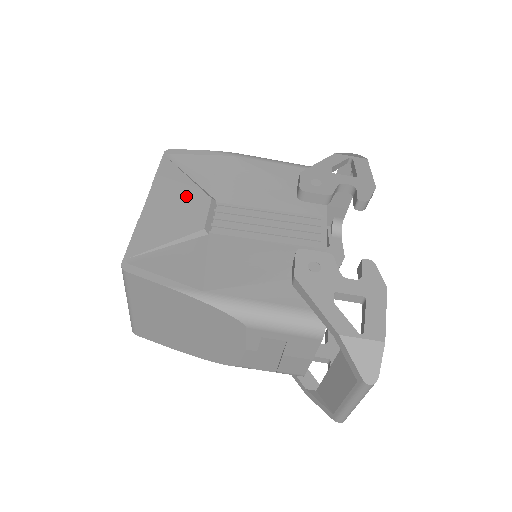
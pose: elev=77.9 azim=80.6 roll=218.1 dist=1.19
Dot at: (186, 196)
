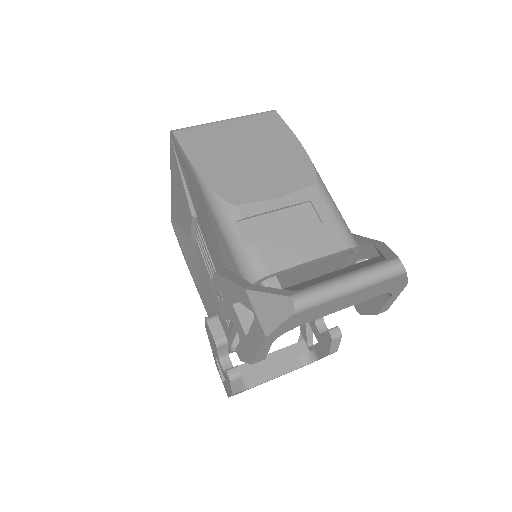
Dot at: occluded
